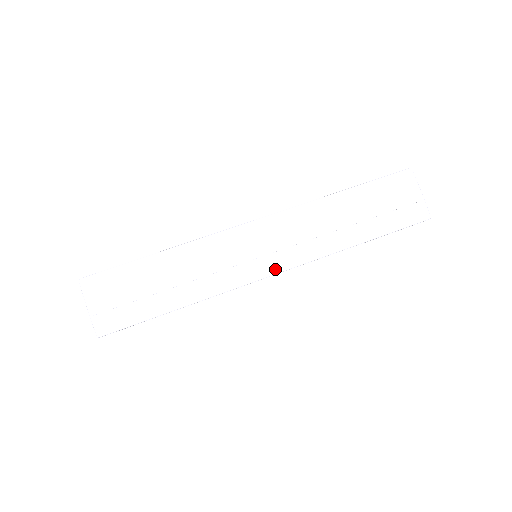
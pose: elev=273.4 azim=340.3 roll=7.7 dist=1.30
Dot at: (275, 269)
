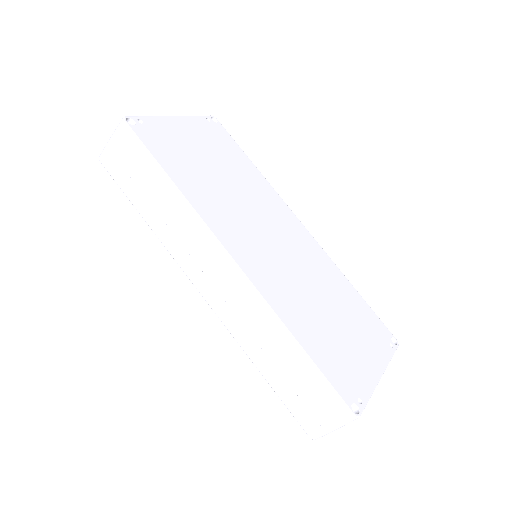
Dot at: (202, 291)
